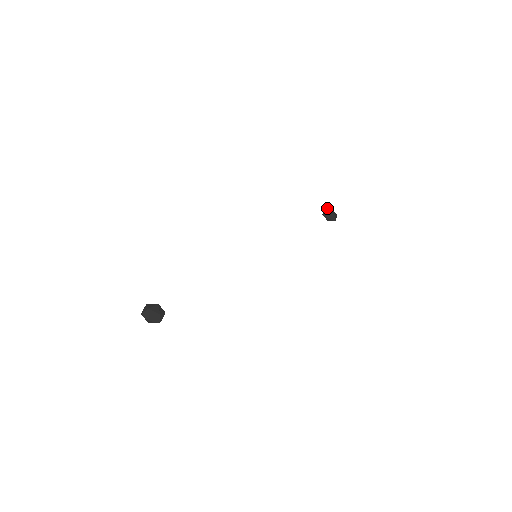
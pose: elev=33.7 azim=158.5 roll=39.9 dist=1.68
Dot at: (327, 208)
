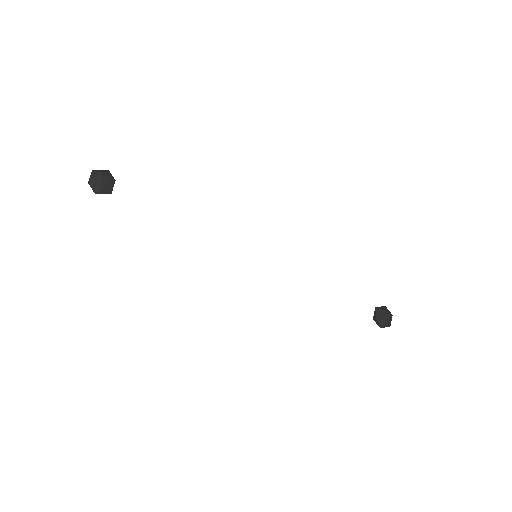
Dot at: occluded
